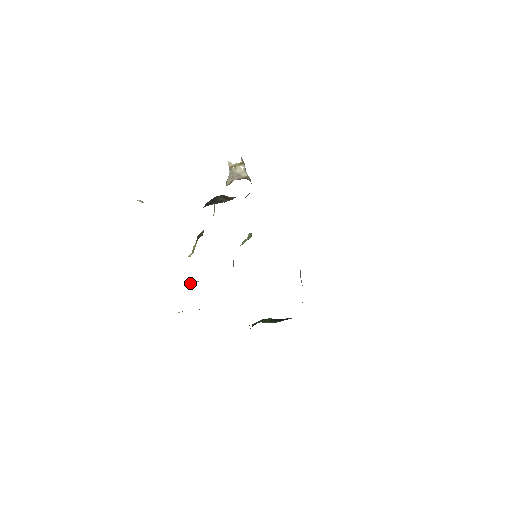
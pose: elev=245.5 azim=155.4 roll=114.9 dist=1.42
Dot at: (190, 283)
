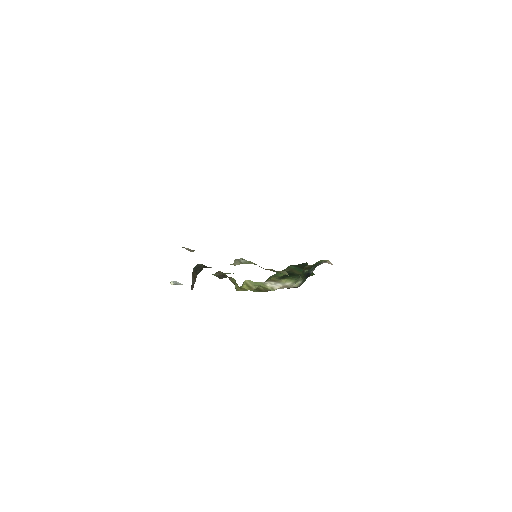
Dot at: (243, 283)
